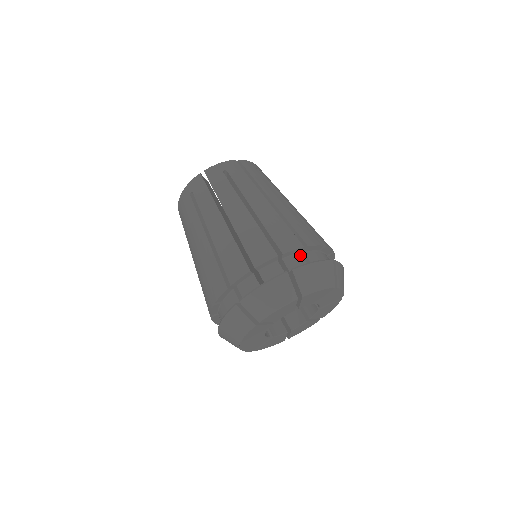
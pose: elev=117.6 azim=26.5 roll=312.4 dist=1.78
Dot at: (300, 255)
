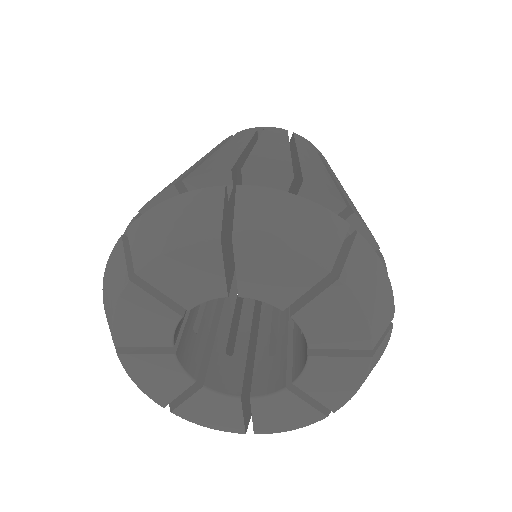
Dot at: occluded
